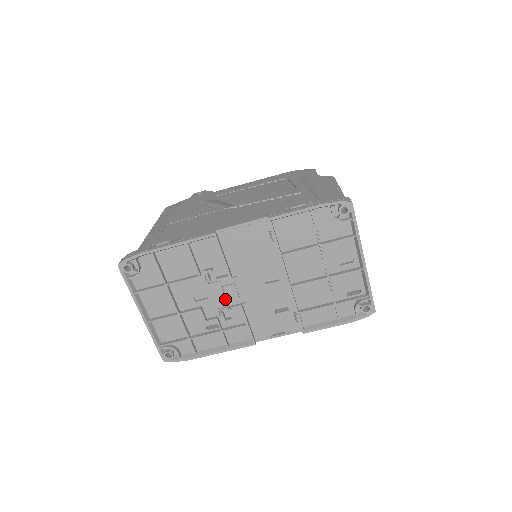
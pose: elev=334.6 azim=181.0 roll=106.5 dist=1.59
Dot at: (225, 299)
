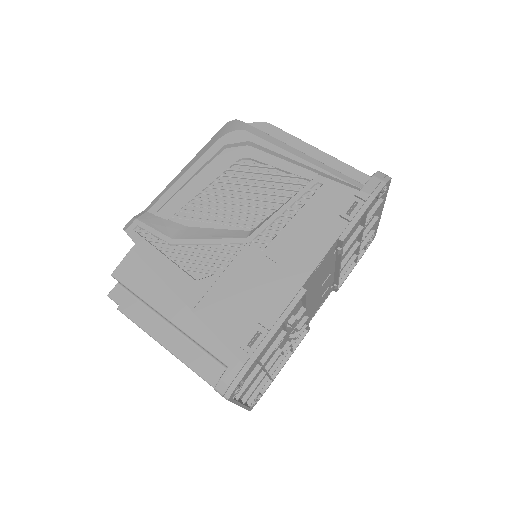
Dot at: (295, 325)
